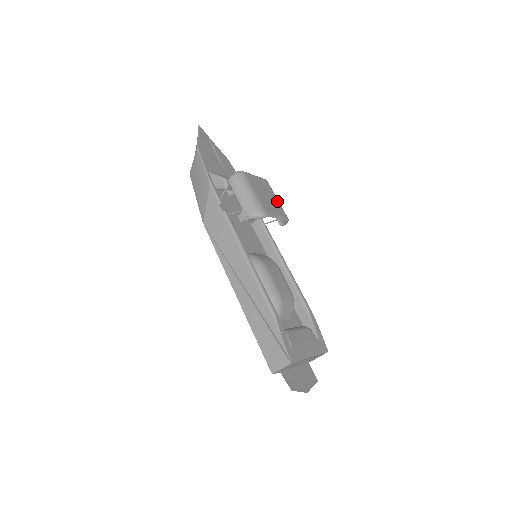
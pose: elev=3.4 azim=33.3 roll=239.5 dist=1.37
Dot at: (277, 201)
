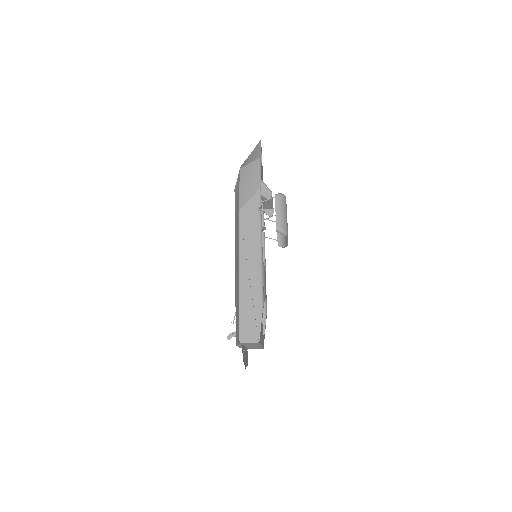
Dot at: occluded
